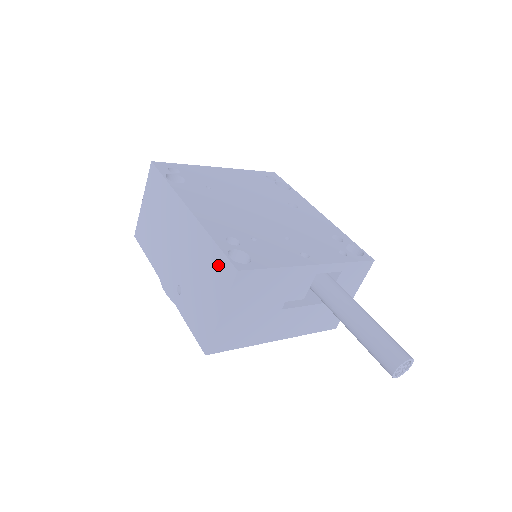
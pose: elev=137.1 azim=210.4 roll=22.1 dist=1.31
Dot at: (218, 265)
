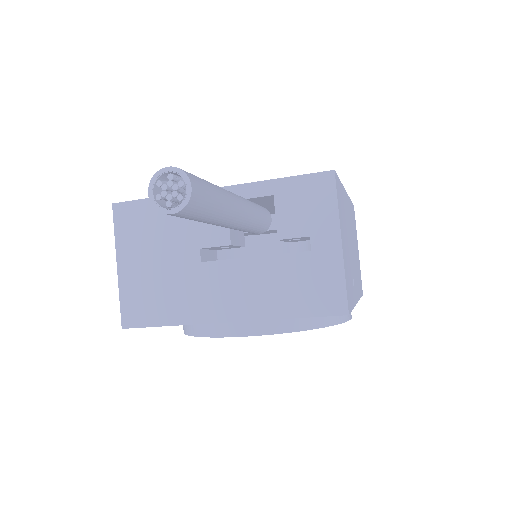
Dot at: occluded
